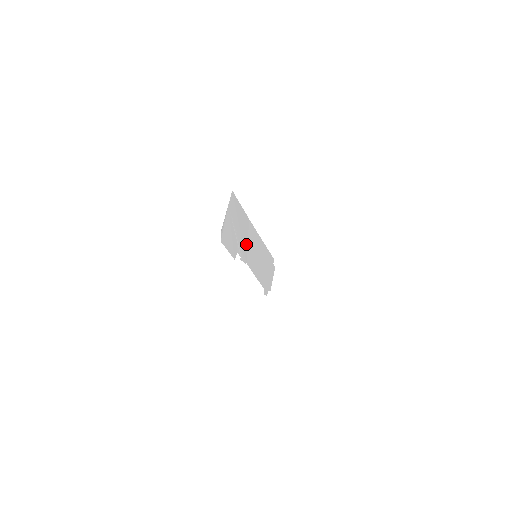
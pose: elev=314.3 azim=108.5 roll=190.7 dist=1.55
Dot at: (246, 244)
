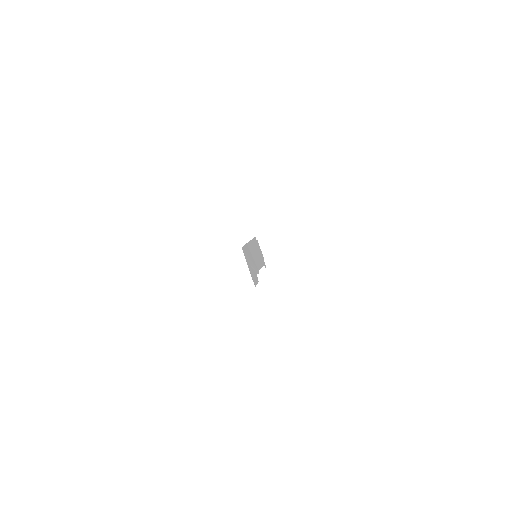
Dot at: (253, 260)
